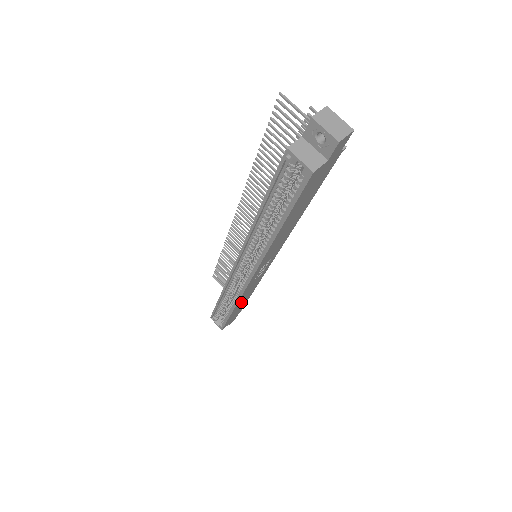
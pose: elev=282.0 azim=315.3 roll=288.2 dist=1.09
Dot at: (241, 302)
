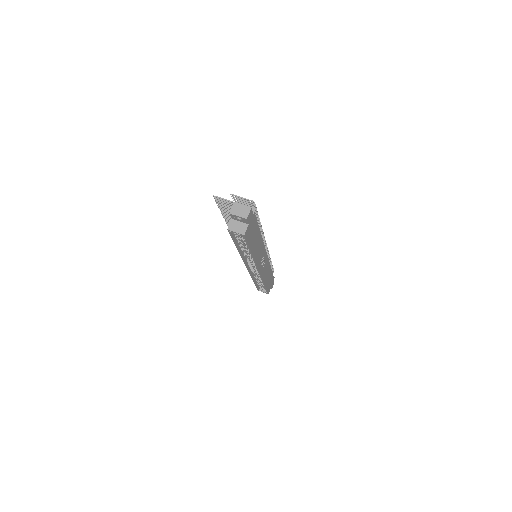
Dot at: (267, 278)
